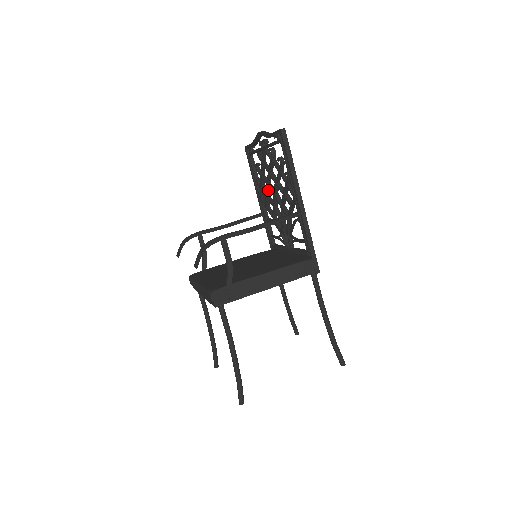
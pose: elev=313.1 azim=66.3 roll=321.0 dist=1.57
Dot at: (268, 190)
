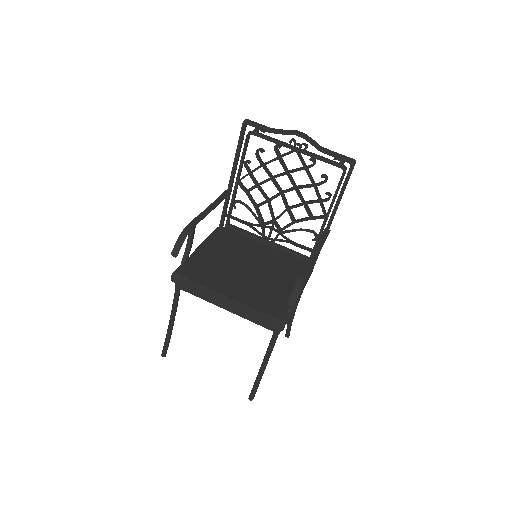
Dot at: (265, 182)
